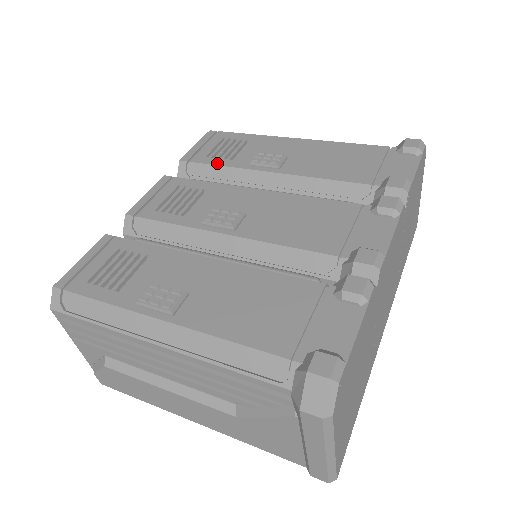
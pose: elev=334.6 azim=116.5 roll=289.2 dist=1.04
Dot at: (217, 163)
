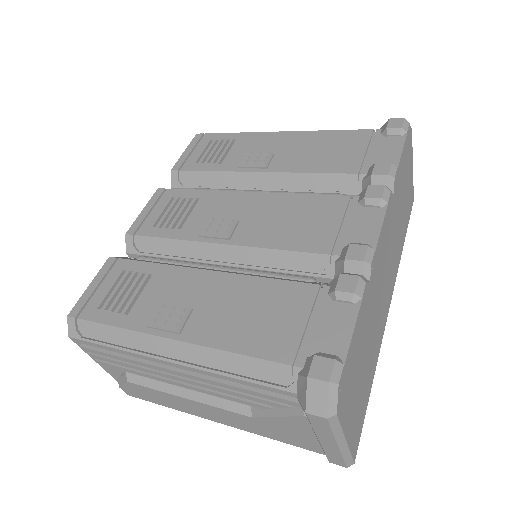
Dot at: (207, 169)
